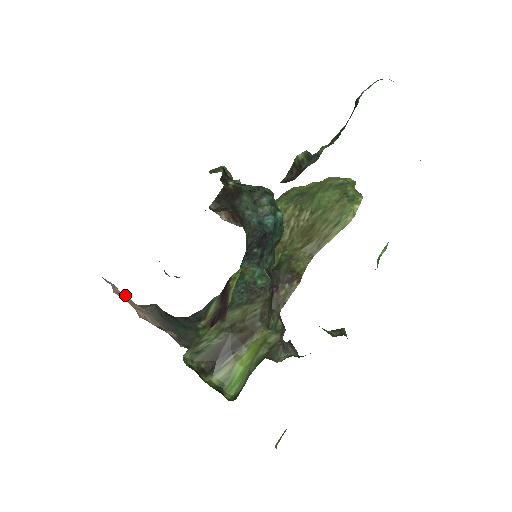
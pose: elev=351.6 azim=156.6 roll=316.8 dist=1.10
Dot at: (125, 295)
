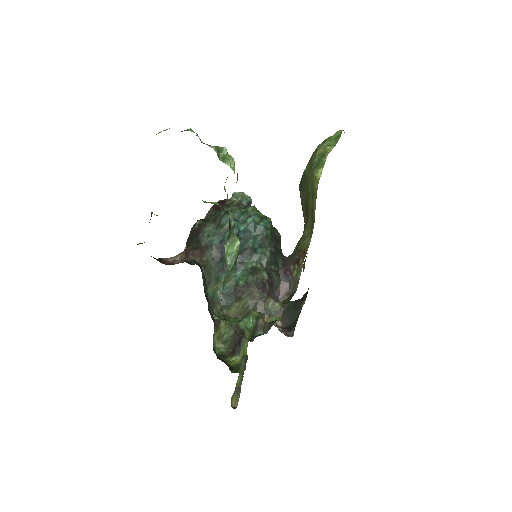
Dot at: occluded
